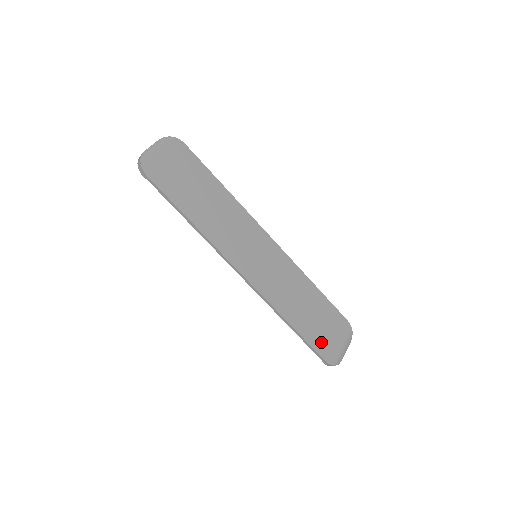
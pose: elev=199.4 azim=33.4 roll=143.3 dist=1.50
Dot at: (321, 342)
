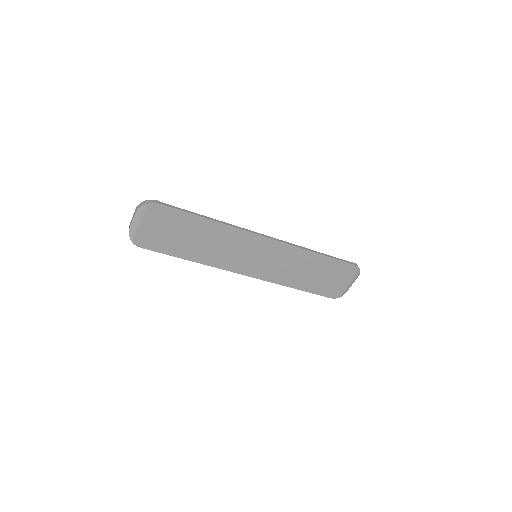
Dot at: (326, 289)
